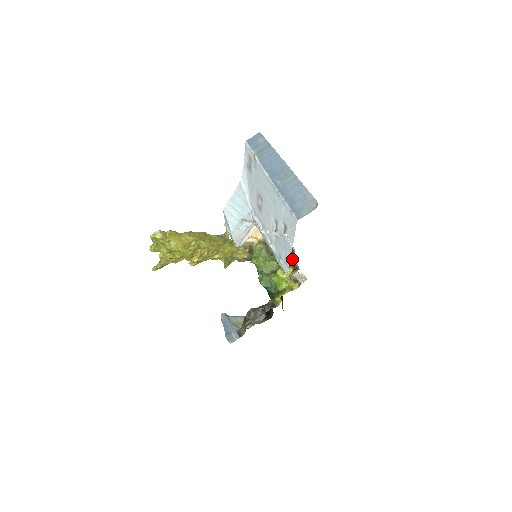
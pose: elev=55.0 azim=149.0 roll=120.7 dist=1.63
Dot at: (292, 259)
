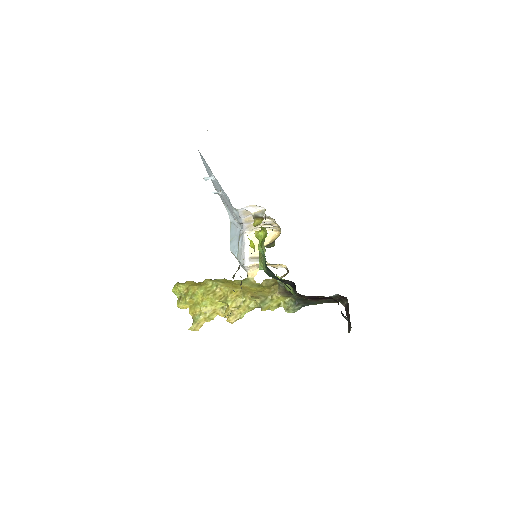
Dot at: occluded
